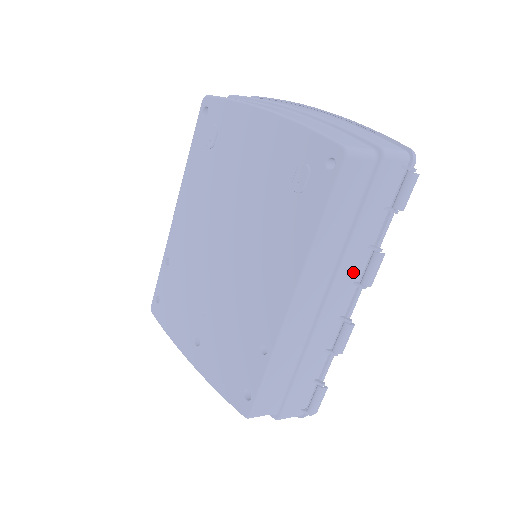
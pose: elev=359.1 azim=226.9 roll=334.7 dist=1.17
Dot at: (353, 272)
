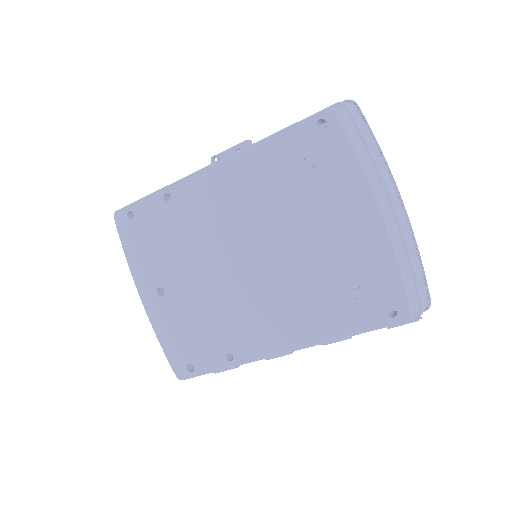
Dot at: occluded
